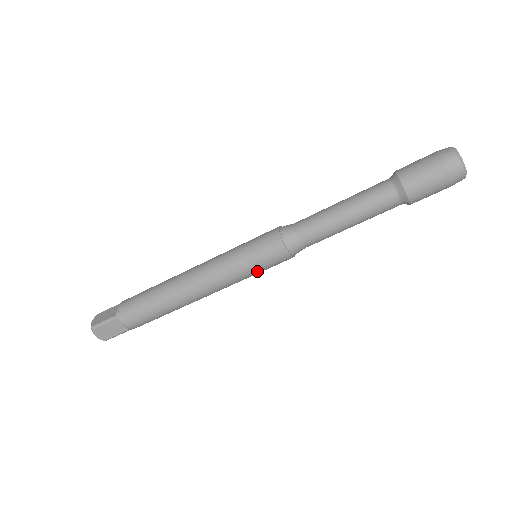
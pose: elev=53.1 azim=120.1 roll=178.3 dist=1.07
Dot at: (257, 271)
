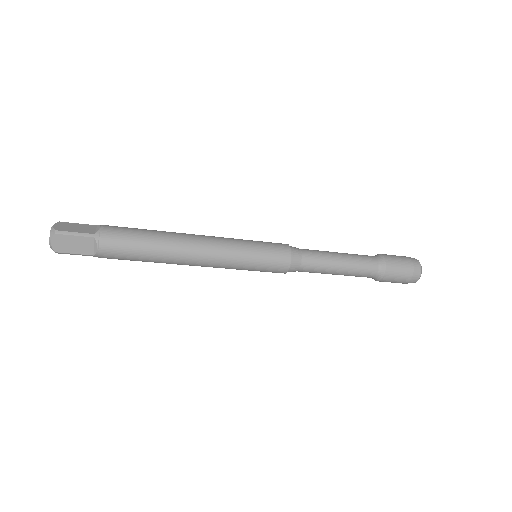
Dot at: (255, 268)
